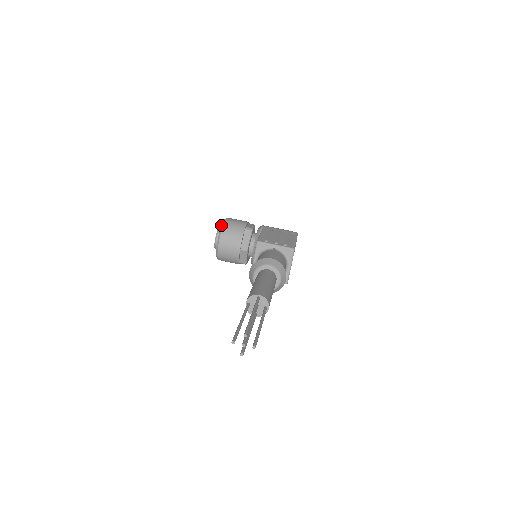
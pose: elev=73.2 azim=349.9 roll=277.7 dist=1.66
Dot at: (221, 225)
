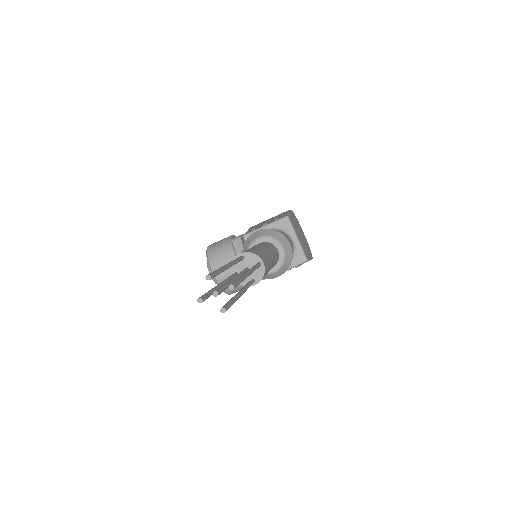
Dot at: occluded
